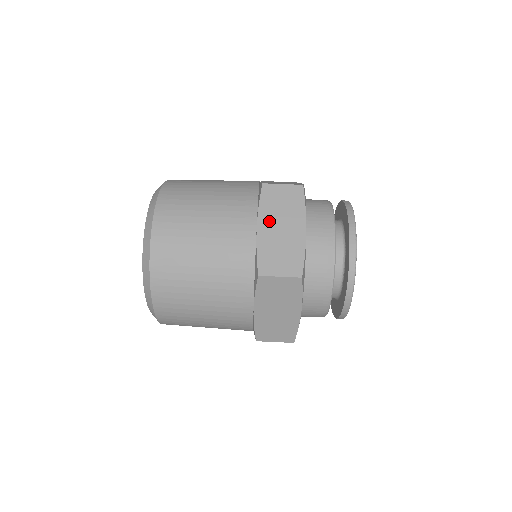
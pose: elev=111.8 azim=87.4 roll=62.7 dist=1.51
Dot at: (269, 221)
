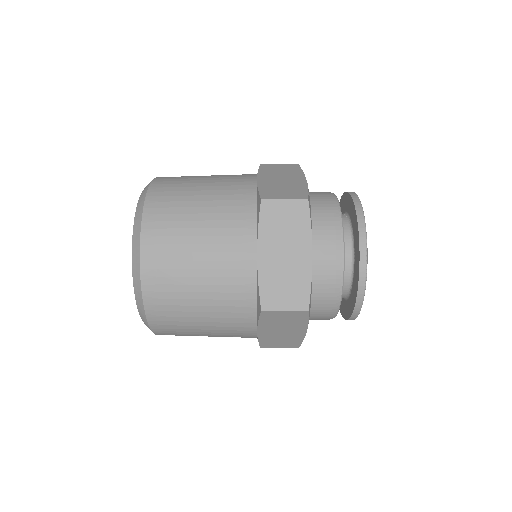
Dot at: (271, 246)
